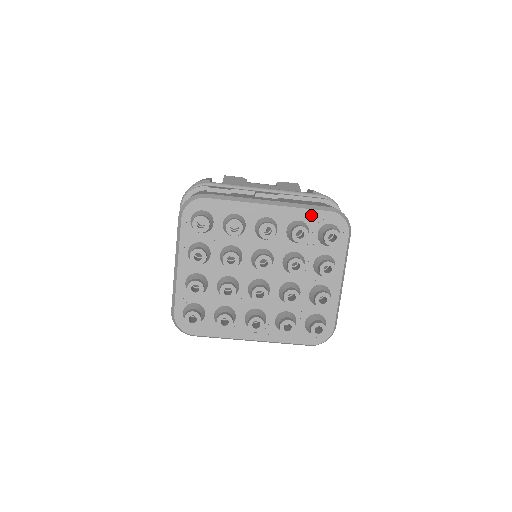
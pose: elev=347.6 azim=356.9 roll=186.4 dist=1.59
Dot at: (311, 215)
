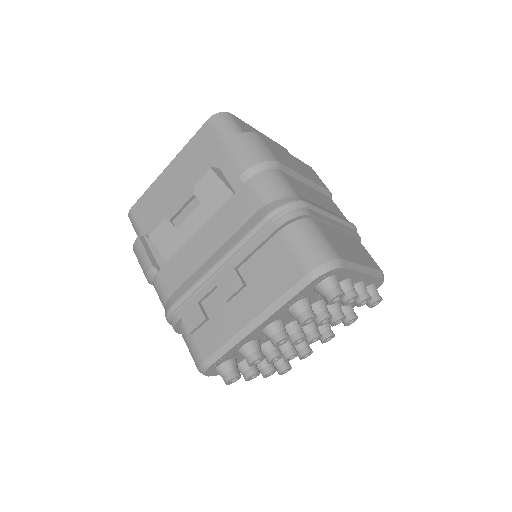
Dot at: (298, 297)
